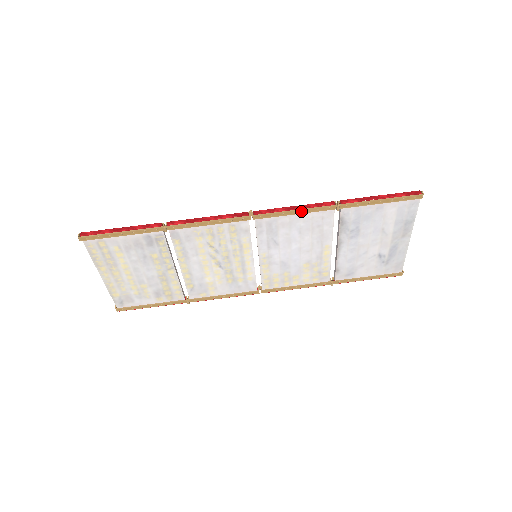
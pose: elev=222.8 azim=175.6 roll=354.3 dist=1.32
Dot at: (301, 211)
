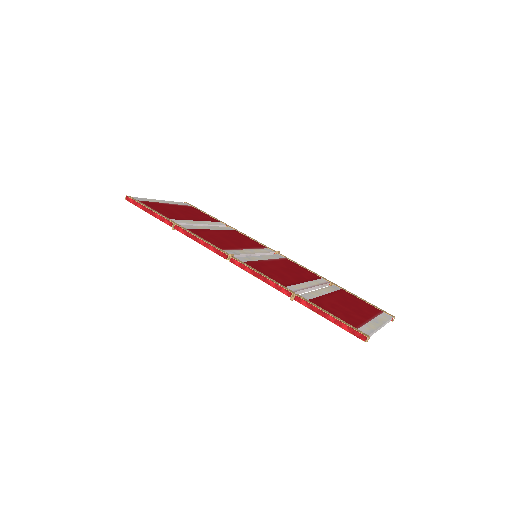
Dot at: (265, 281)
